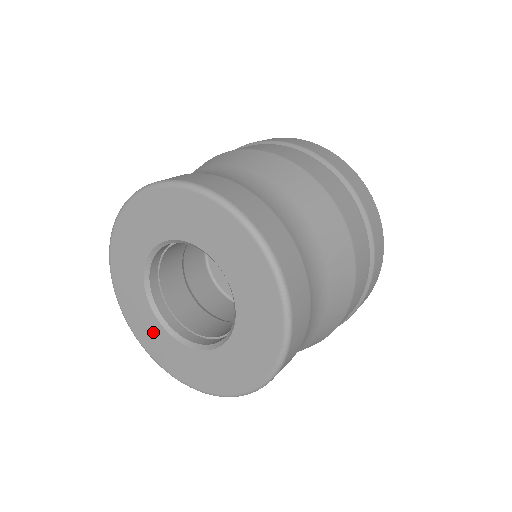
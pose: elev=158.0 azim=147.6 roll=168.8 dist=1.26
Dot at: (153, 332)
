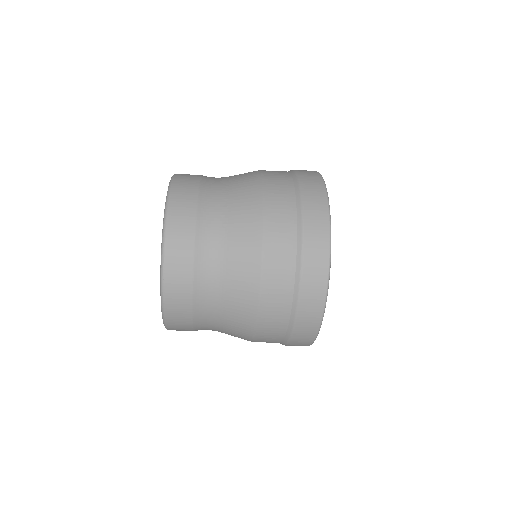
Dot at: occluded
